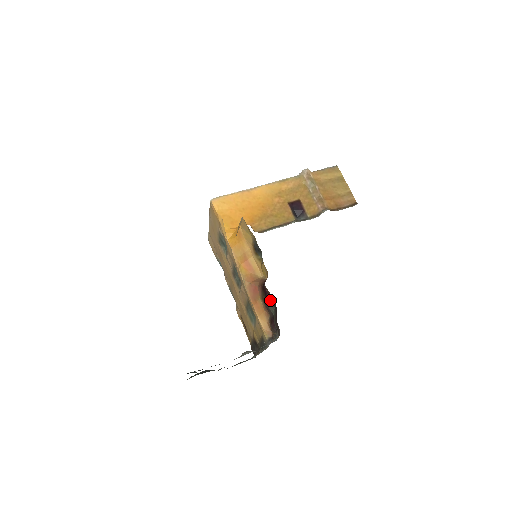
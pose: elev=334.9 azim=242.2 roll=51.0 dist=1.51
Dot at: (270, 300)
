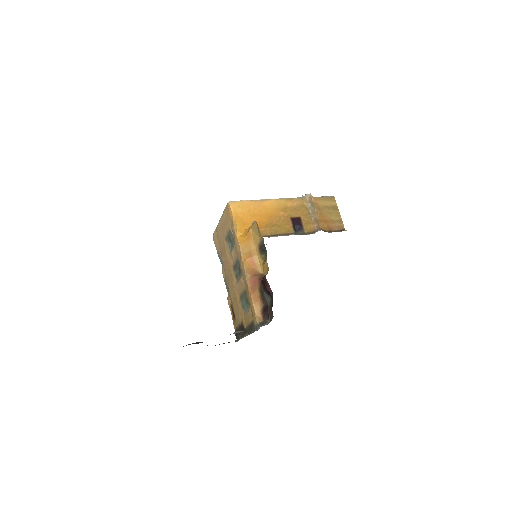
Dot at: (268, 291)
